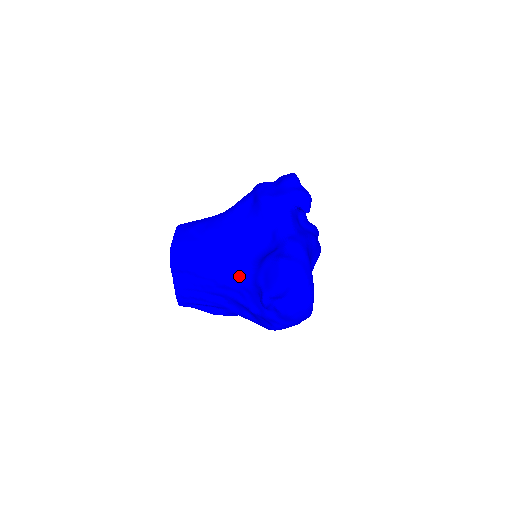
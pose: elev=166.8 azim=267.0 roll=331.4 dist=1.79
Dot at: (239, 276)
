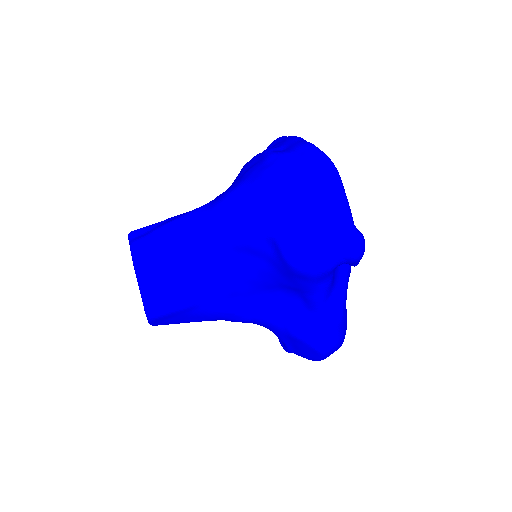
Dot at: occluded
